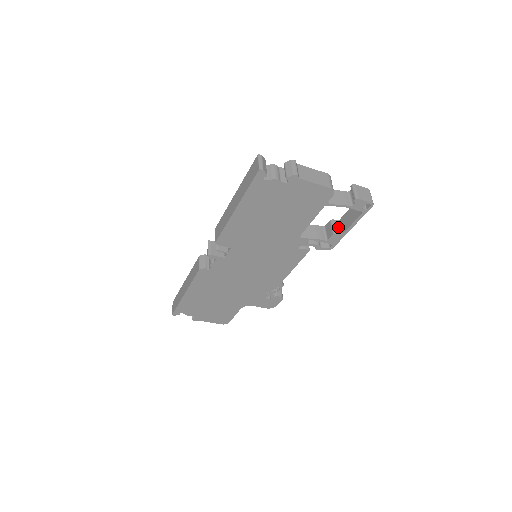
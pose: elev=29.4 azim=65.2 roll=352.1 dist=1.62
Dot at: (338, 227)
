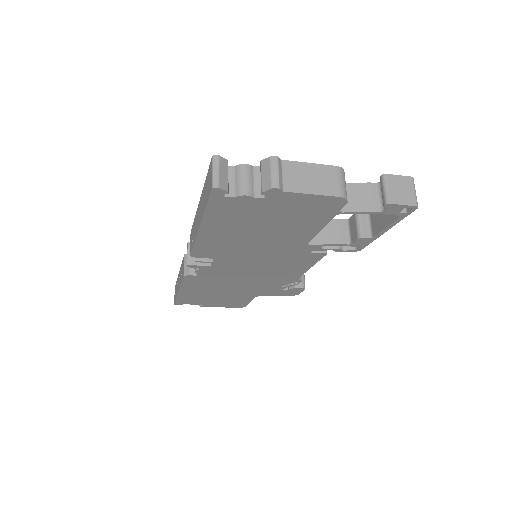
Dot at: (367, 225)
